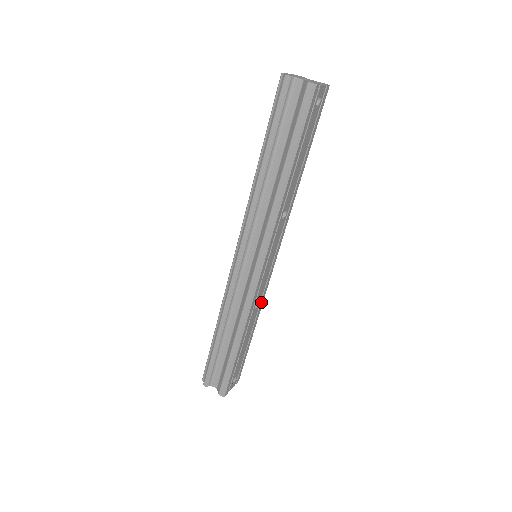
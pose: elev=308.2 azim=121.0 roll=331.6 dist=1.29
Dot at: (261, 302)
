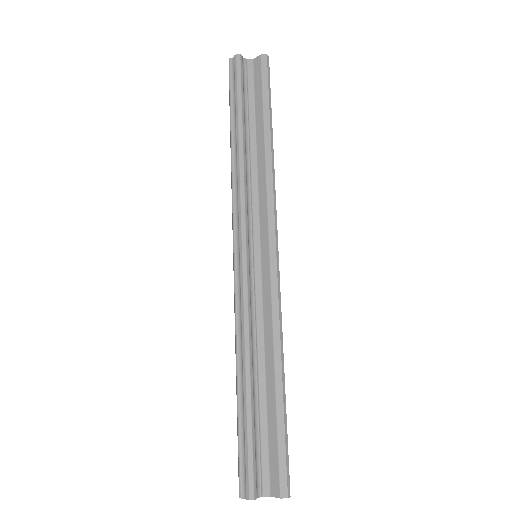
Dot at: occluded
